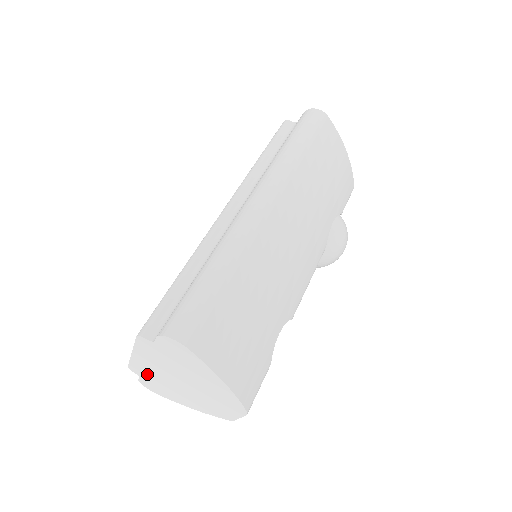
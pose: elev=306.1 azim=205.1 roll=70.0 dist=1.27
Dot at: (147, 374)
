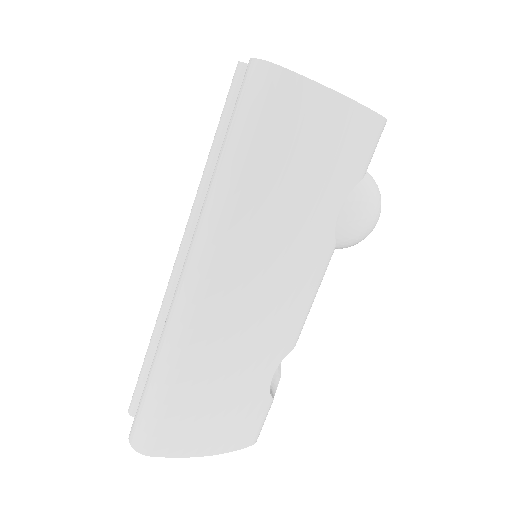
Dot at: occluded
